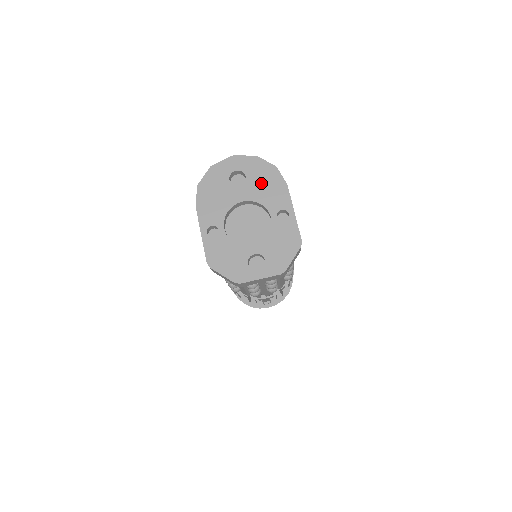
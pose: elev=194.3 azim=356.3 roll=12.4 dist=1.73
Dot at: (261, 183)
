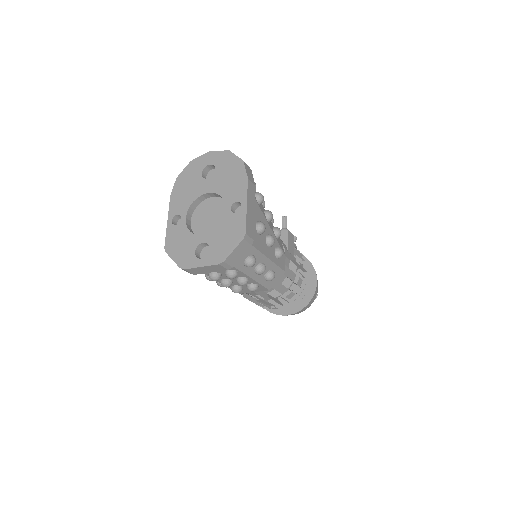
Dot at: (226, 176)
